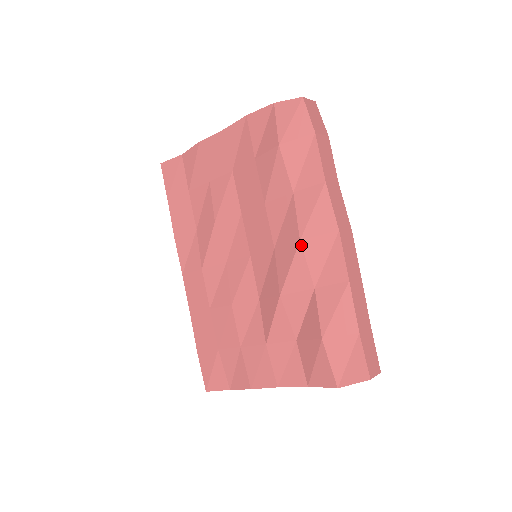
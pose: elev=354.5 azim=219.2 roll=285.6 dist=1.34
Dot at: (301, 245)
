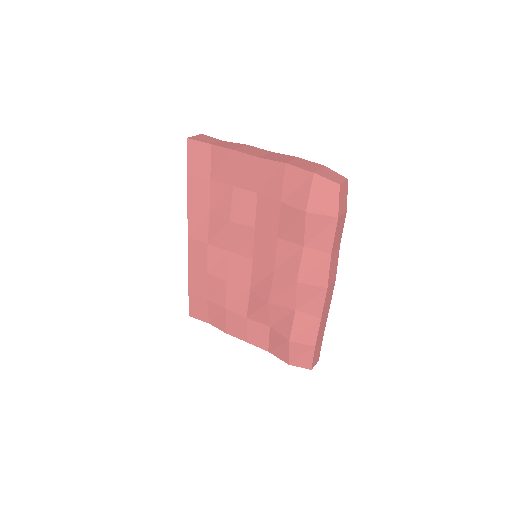
Dot at: (296, 285)
